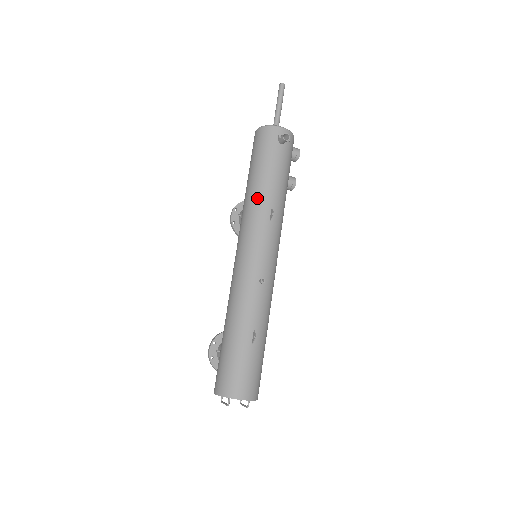
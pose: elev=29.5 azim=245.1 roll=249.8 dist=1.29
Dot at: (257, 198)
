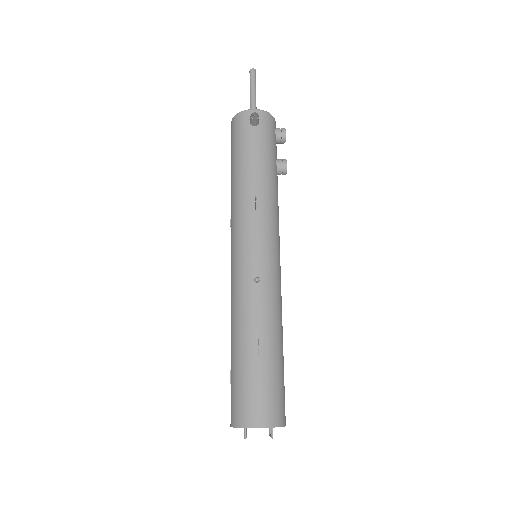
Dot at: (238, 190)
